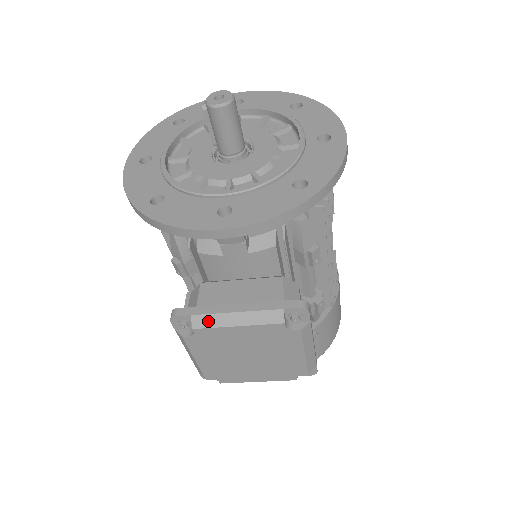
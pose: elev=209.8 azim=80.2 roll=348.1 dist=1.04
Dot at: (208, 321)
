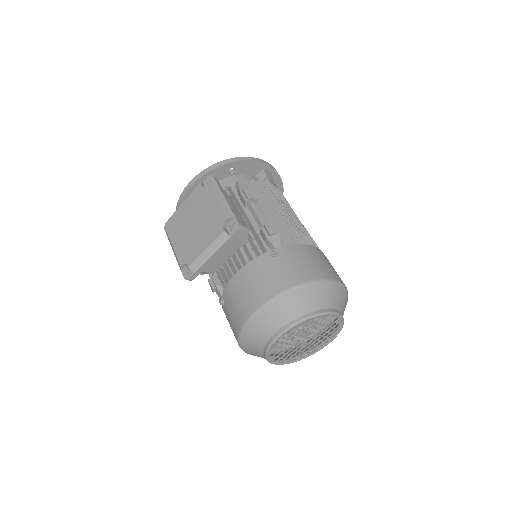
Dot at: (175, 212)
